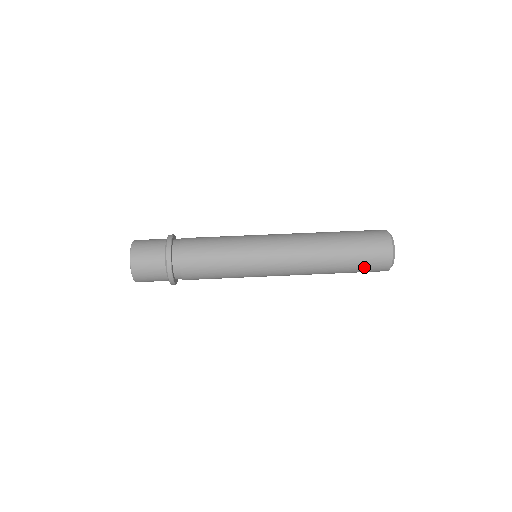
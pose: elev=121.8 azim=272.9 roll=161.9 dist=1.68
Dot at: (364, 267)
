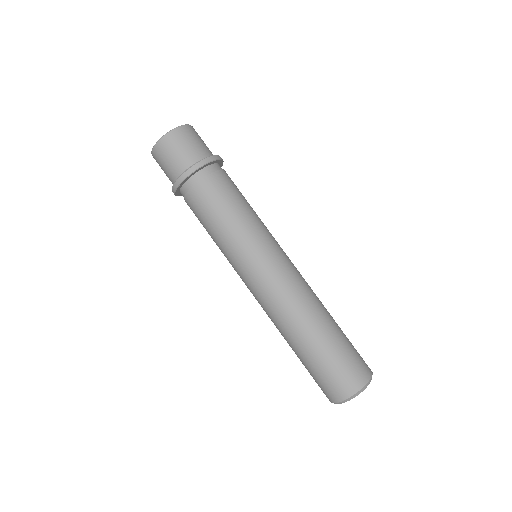
Dot at: occluded
